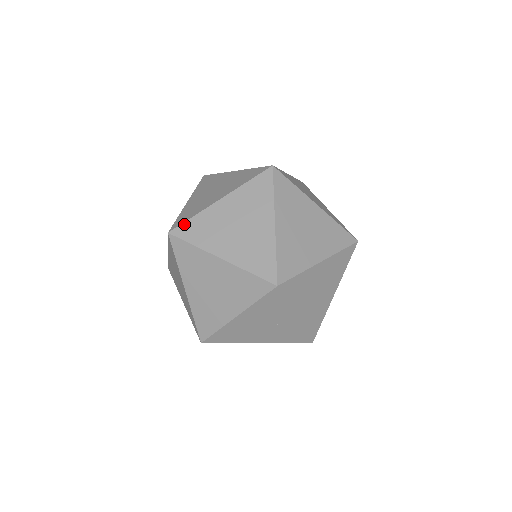
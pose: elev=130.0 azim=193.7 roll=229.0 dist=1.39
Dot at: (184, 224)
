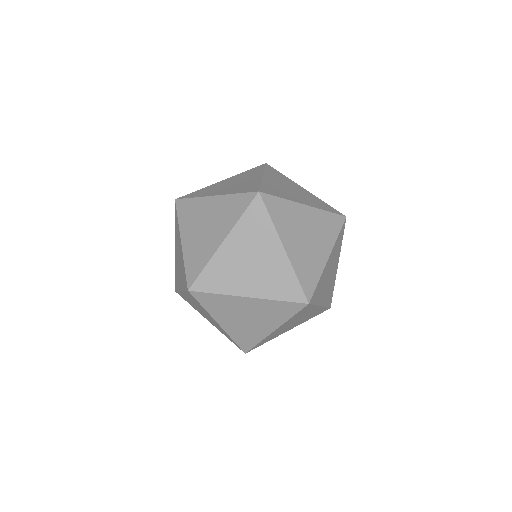
Dot at: (185, 199)
